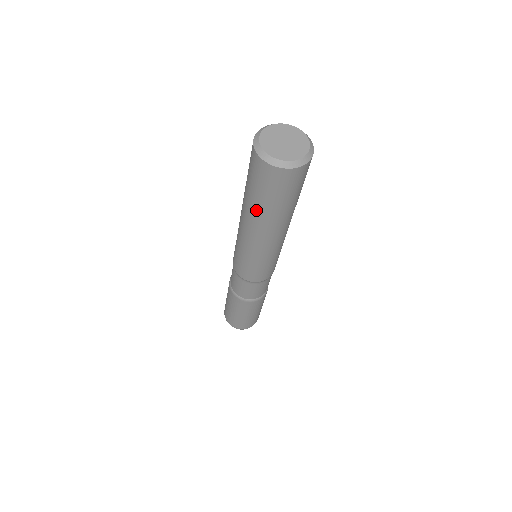
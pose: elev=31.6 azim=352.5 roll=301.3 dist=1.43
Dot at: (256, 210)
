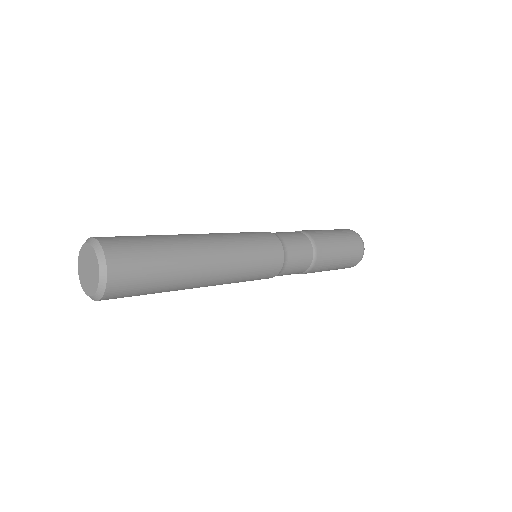
Dot at: occluded
